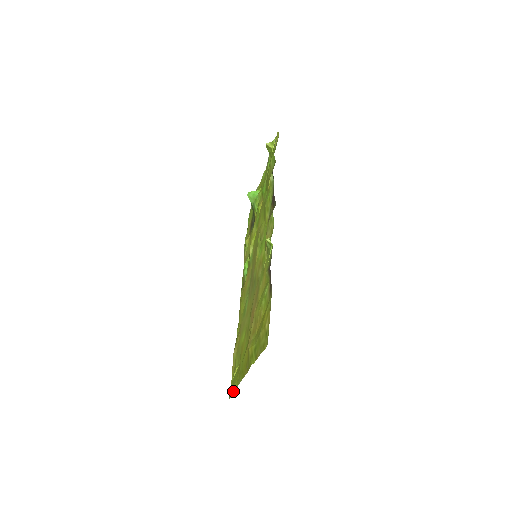
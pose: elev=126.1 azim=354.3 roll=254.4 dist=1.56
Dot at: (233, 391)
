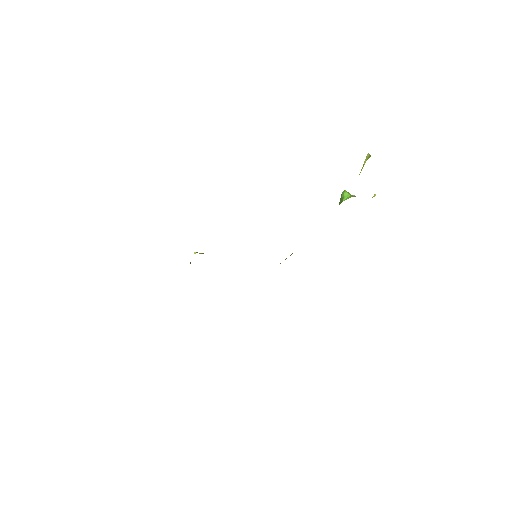
Dot at: occluded
